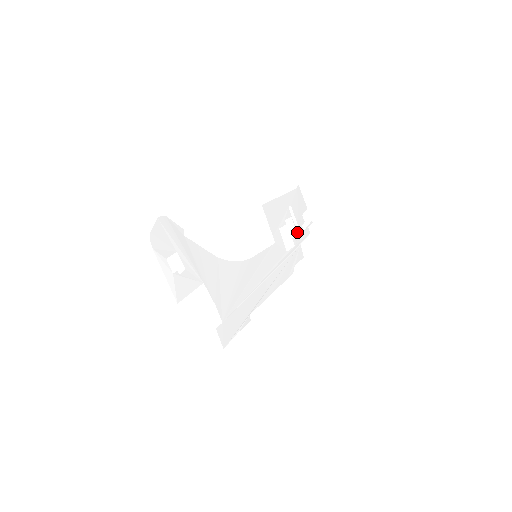
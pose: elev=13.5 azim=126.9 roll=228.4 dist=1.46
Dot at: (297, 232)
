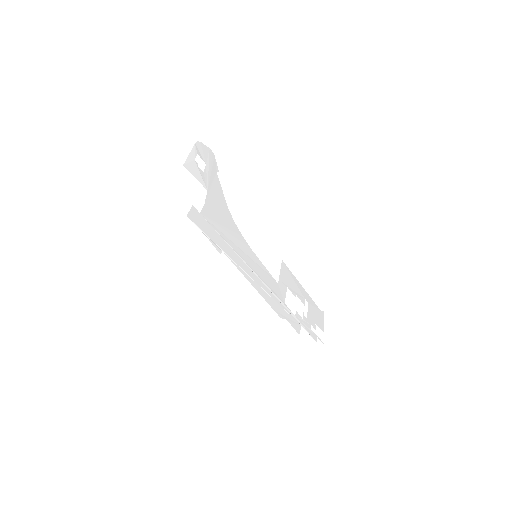
Dot at: (303, 318)
